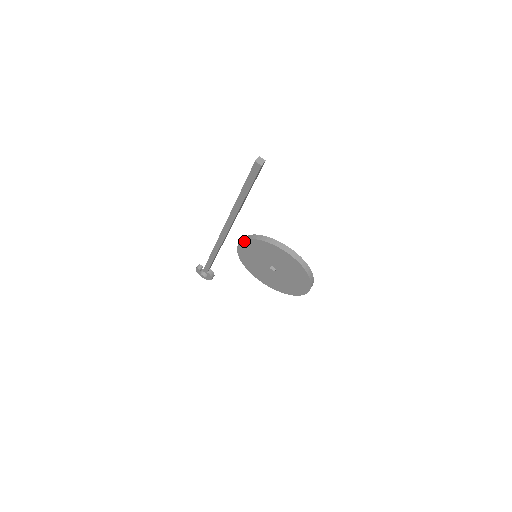
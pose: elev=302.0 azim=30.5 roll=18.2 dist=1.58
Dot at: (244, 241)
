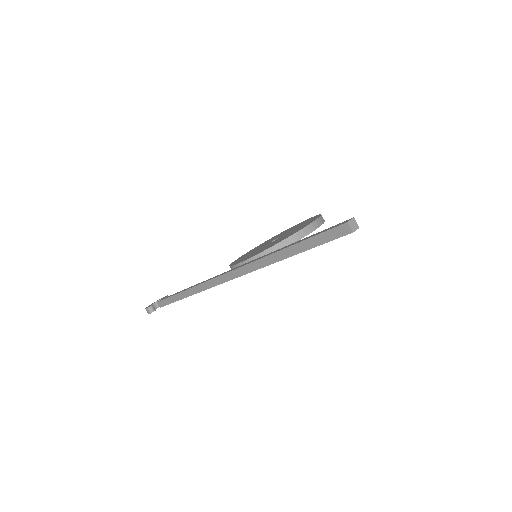
Dot at: occluded
